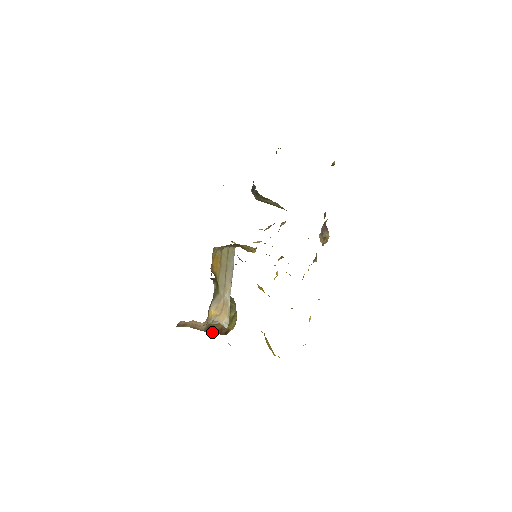
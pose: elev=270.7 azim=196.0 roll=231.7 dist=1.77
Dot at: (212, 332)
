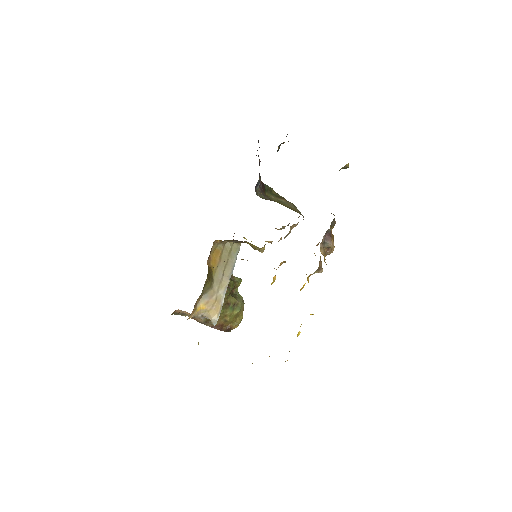
Dot at: (211, 326)
